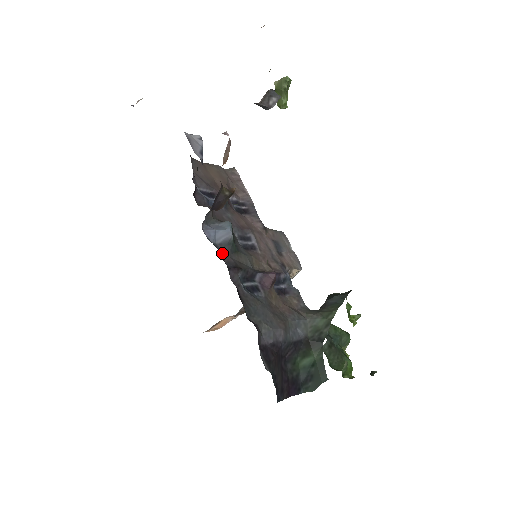
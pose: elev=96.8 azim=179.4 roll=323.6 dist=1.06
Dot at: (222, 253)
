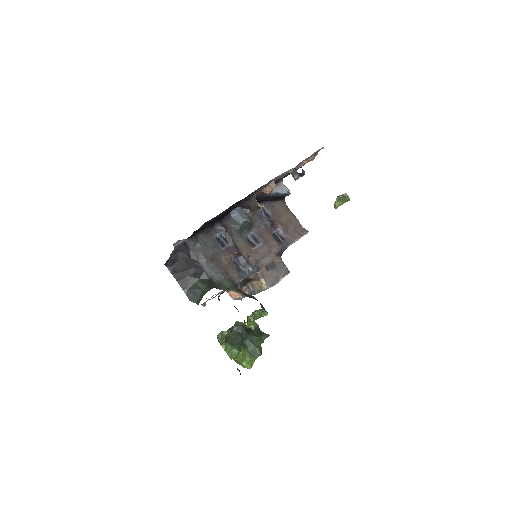
Dot at: (229, 221)
